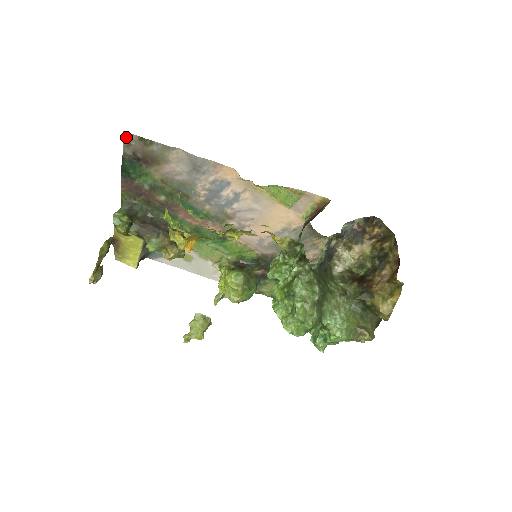
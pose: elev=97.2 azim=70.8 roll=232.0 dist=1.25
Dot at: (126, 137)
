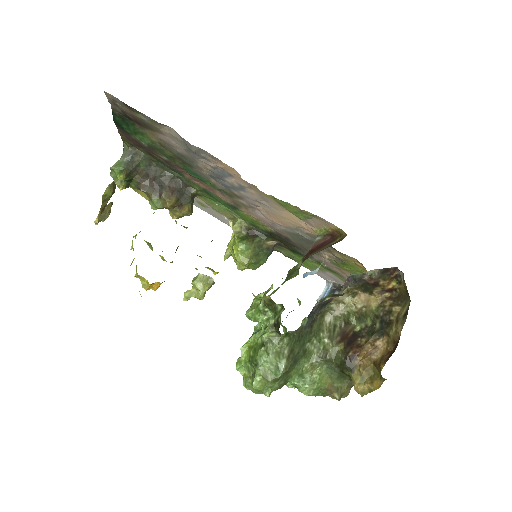
Dot at: (109, 96)
